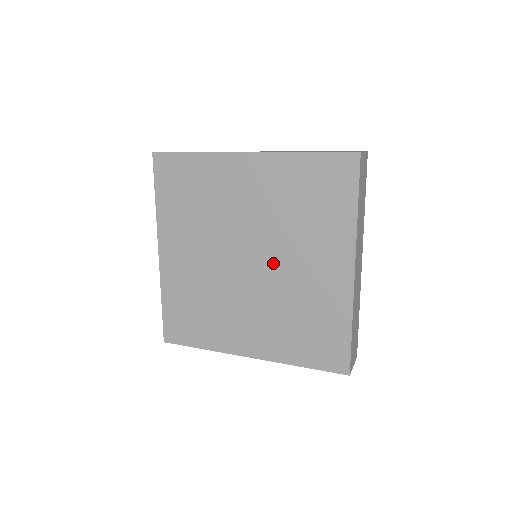
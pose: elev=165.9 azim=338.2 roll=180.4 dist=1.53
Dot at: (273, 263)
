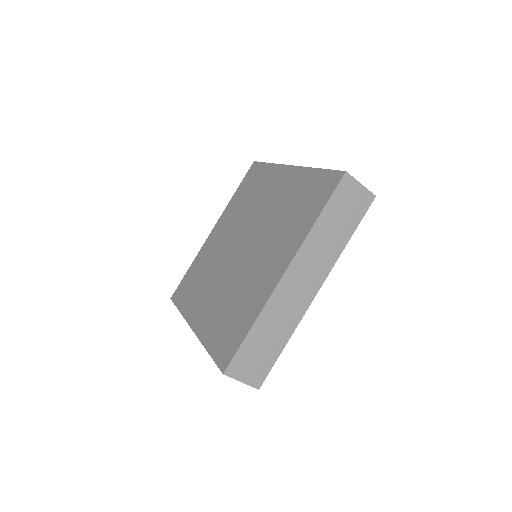
Dot at: (251, 252)
